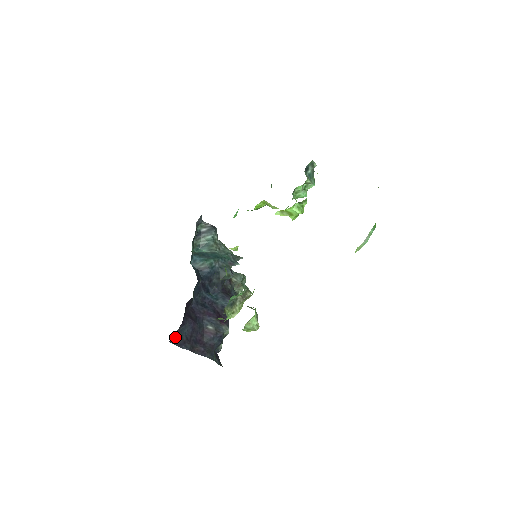
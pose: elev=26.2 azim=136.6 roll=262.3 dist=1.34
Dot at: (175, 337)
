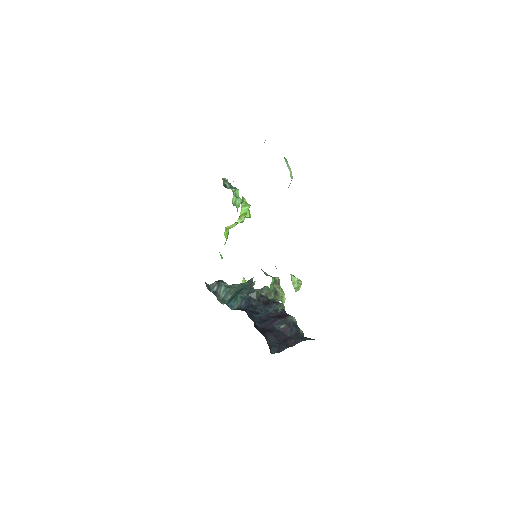
Dot at: (271, 349)
